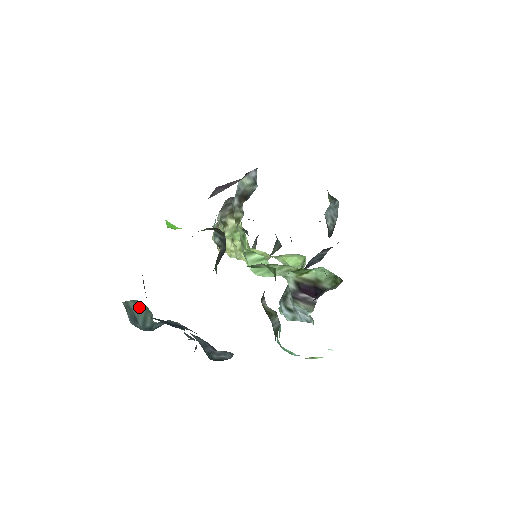
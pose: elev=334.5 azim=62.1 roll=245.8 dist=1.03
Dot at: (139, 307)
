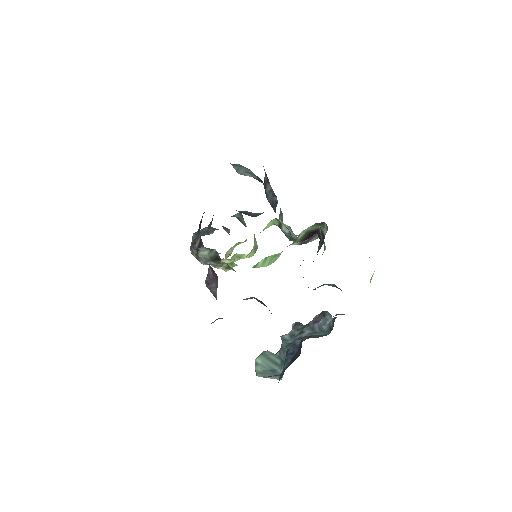
Dot at: (262, 363)
